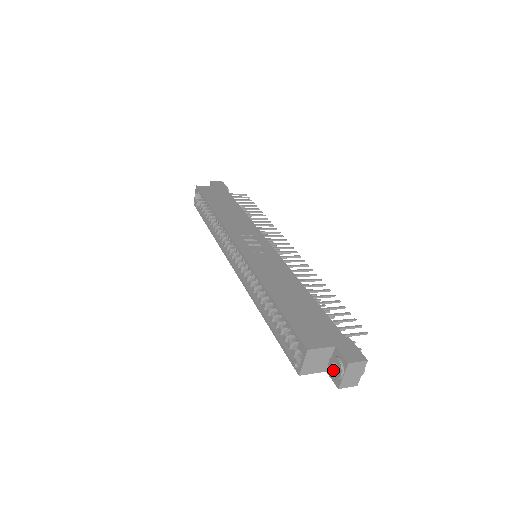
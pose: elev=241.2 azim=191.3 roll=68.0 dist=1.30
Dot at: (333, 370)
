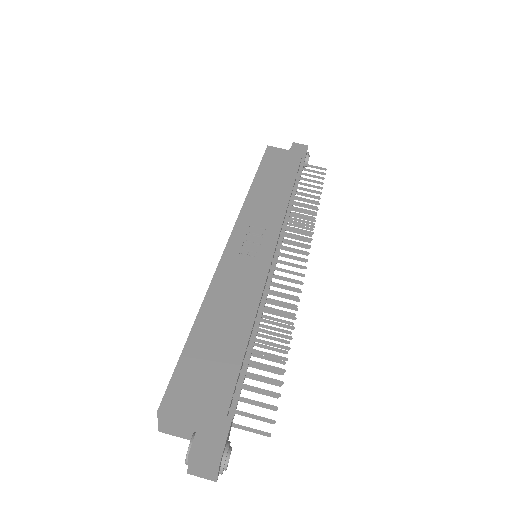
Dot at: occluded
